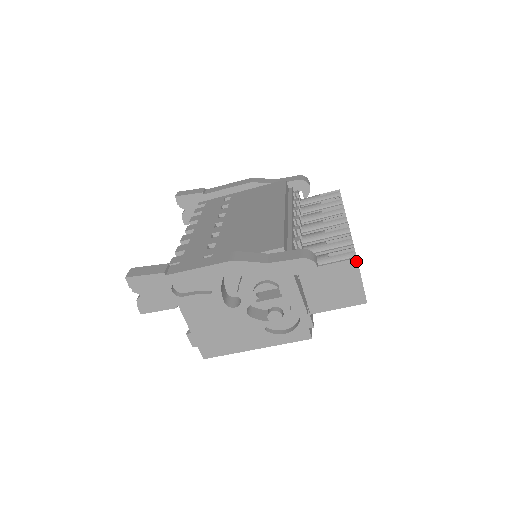
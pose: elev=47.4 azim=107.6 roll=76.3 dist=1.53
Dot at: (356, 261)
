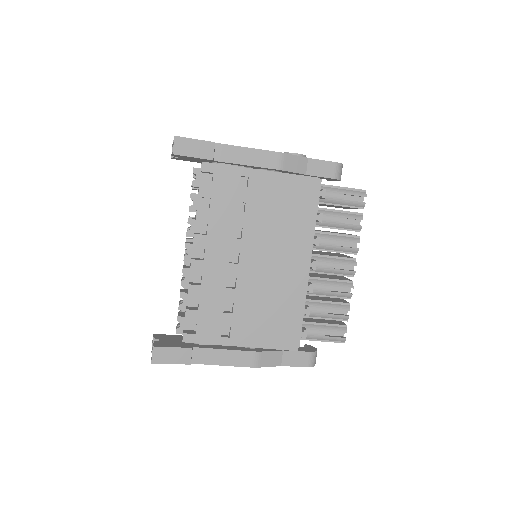
Dot at: (342, 342)
